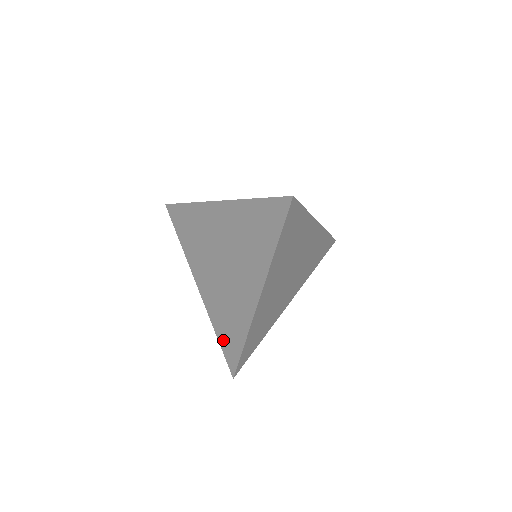
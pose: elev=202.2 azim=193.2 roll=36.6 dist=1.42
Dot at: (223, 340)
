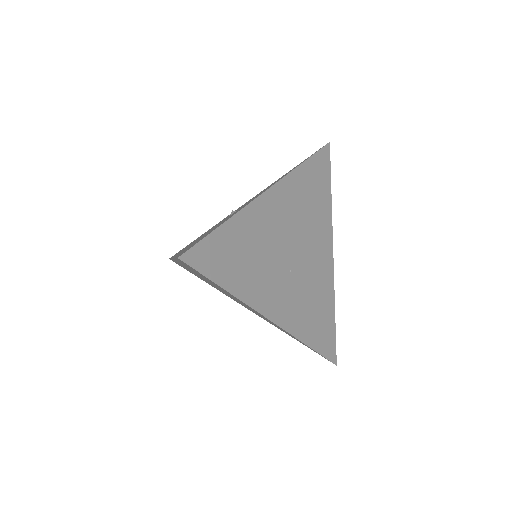
Dot at: occluded
